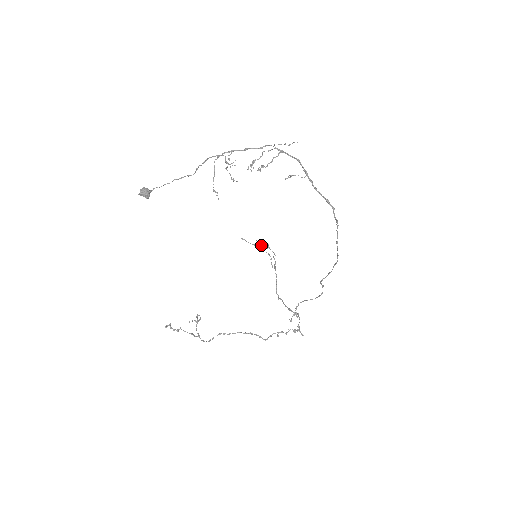
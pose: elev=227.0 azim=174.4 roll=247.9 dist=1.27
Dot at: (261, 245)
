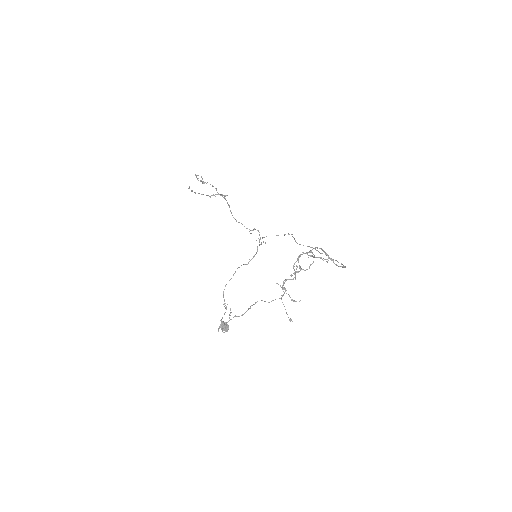
Dot at: occluded
